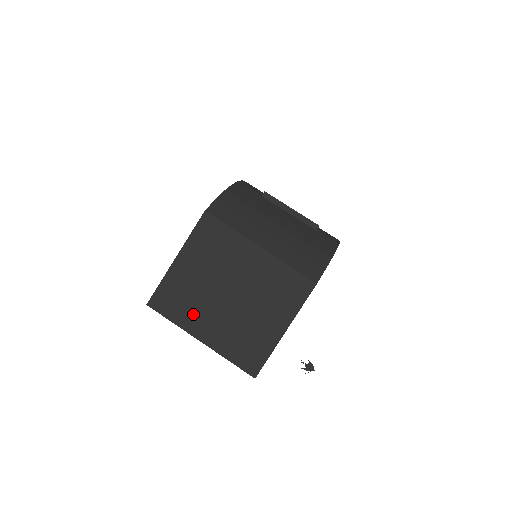
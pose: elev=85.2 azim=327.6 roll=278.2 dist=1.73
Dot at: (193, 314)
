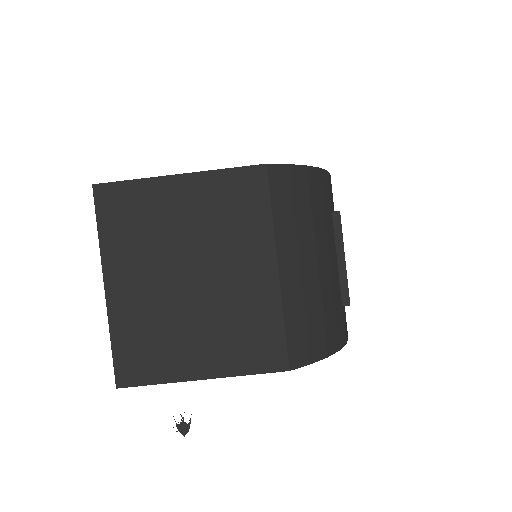
Dot at: (130, 252)
